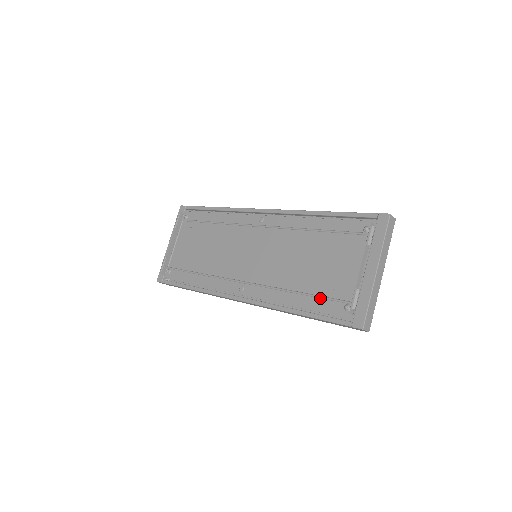
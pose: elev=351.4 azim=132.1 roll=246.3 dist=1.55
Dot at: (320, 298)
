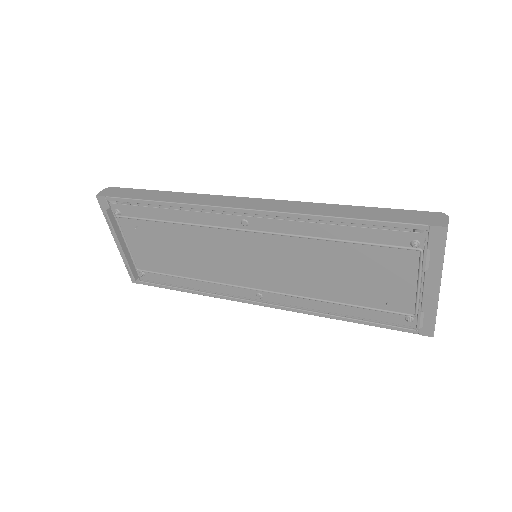
Dot at: (371, 310)
